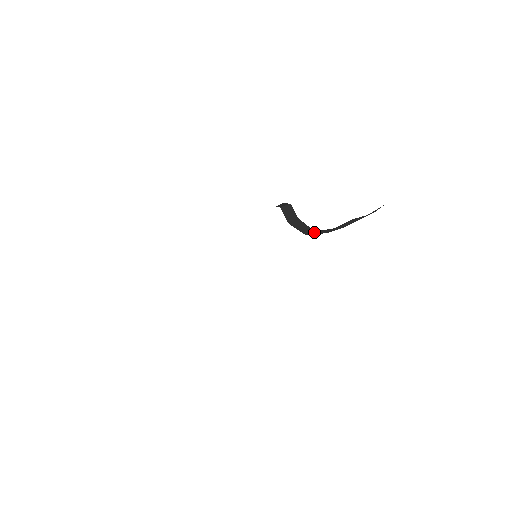
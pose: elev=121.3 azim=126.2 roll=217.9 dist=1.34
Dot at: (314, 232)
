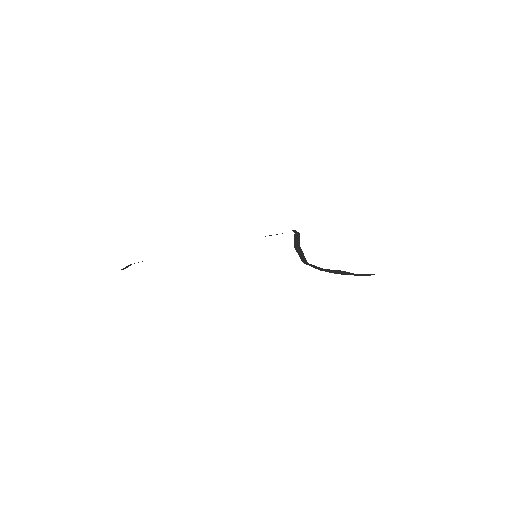
Dot at: (308, 263)
